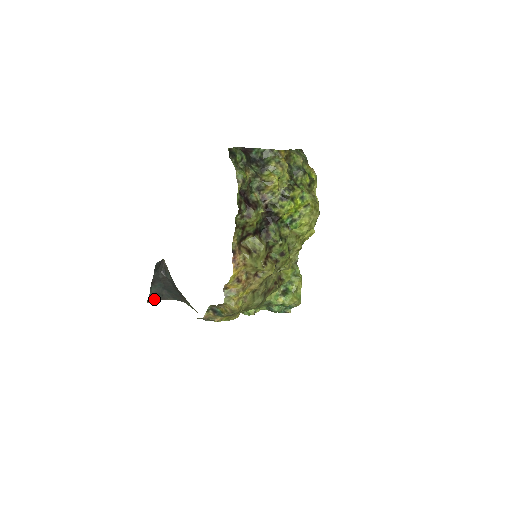
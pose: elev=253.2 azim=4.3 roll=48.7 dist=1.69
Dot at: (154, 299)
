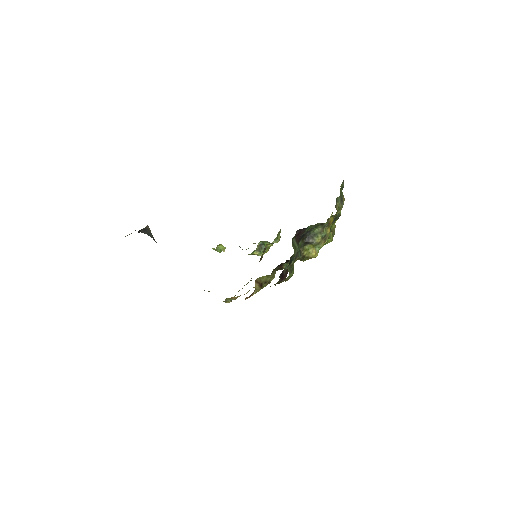
Dot at: occluded
